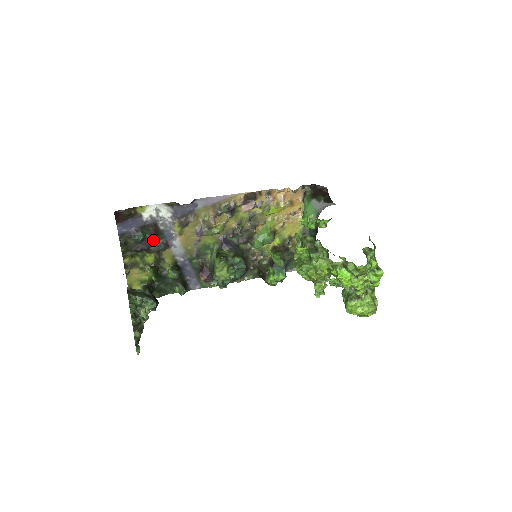
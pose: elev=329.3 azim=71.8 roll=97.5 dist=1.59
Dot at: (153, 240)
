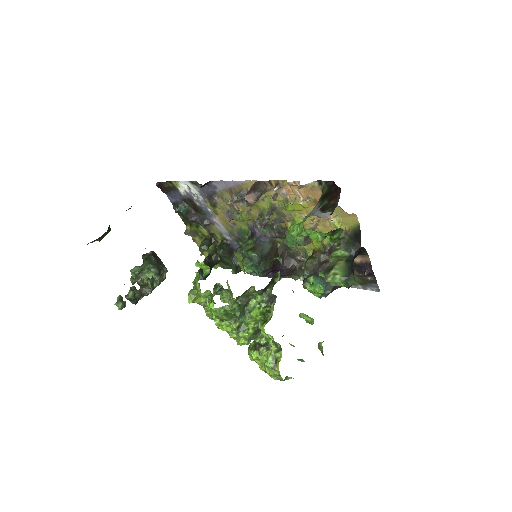
Dot at: (198, 214)
